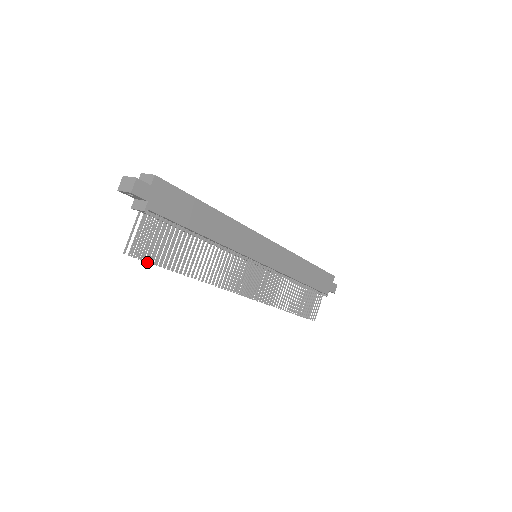
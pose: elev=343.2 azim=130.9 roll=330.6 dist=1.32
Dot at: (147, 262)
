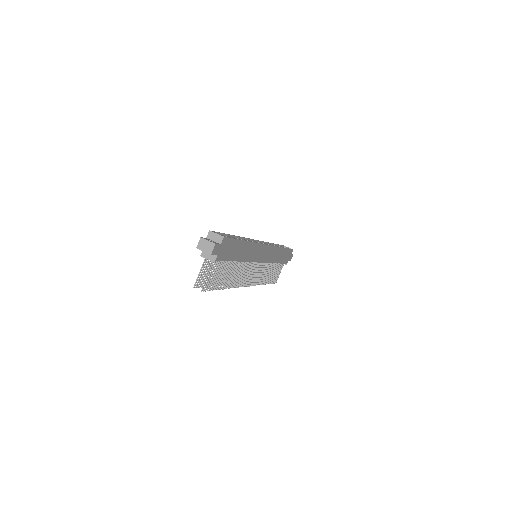
Dot at: occluded
